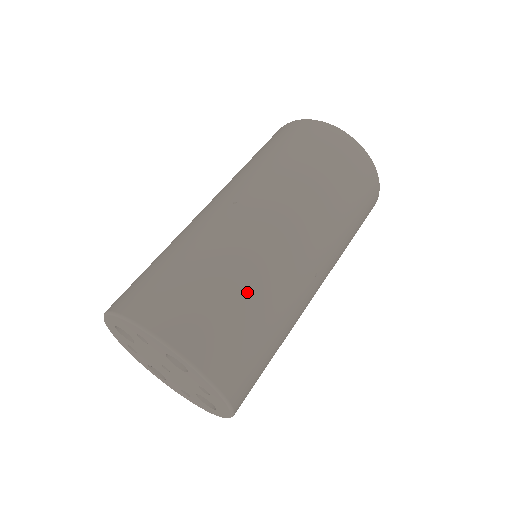
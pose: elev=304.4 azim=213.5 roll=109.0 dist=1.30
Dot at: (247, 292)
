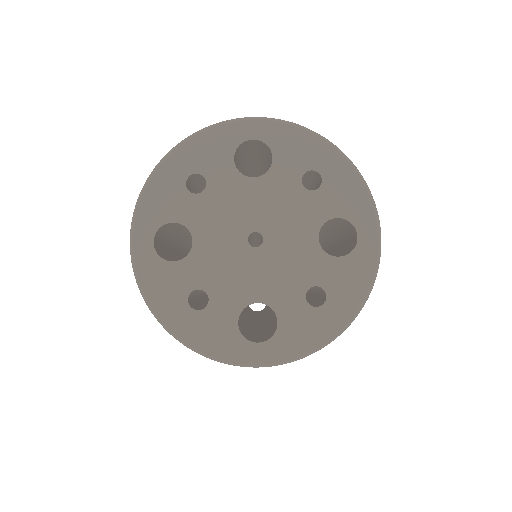
Dot at: occluded
